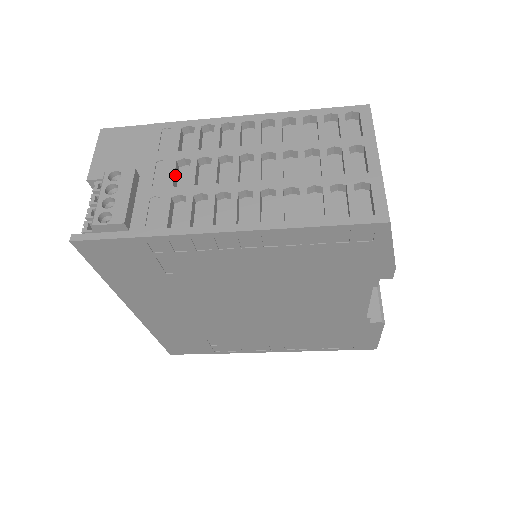
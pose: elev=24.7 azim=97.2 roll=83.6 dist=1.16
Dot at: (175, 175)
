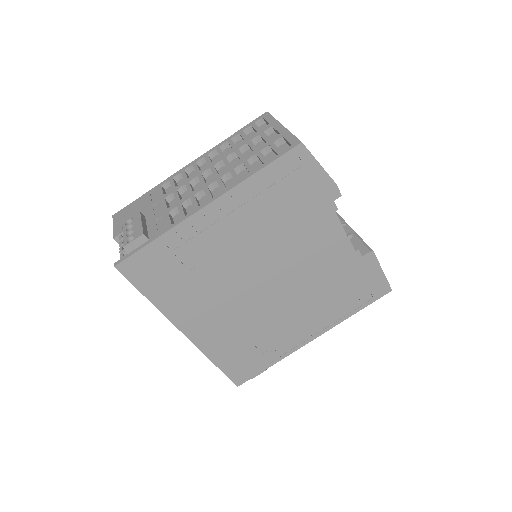
Dot at: (167, 205)
